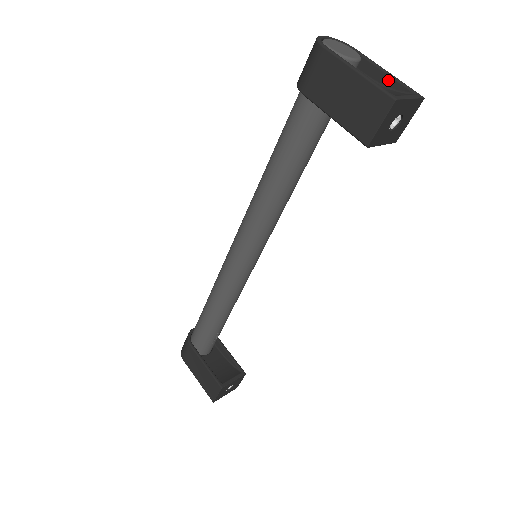
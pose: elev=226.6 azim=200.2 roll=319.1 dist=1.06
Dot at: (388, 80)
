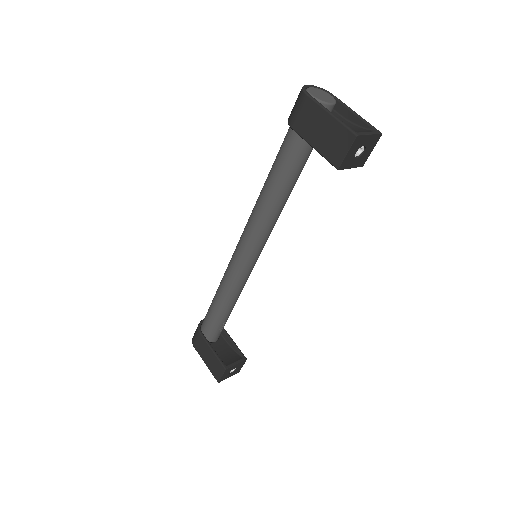
Dot at: (356, 119)
